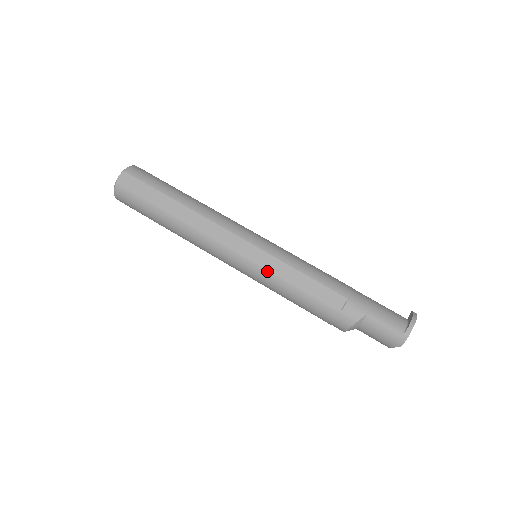
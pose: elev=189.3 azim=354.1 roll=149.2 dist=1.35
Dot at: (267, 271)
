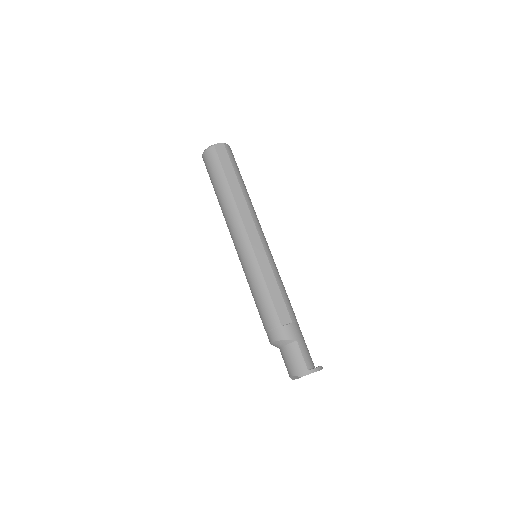
Dot at: (259, 267)
